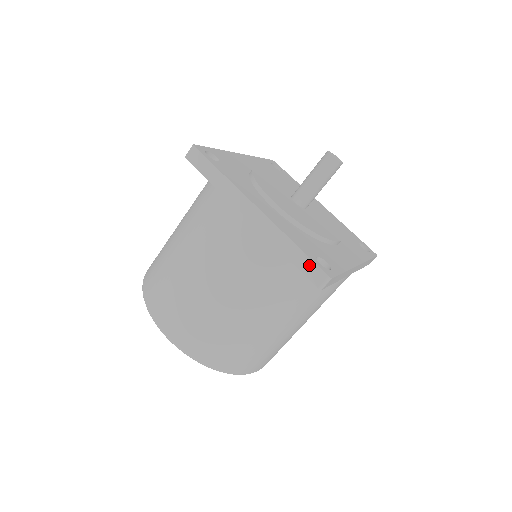
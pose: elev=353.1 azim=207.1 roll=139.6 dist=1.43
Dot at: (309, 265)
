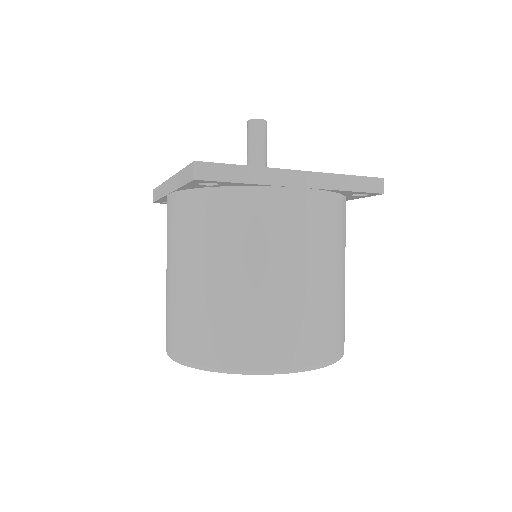
Dot at: (187, 172)
